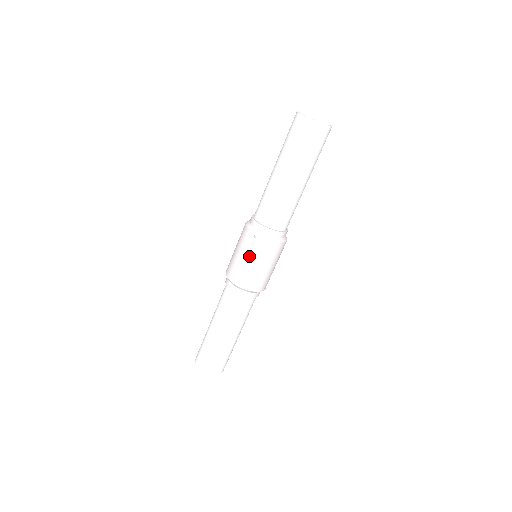
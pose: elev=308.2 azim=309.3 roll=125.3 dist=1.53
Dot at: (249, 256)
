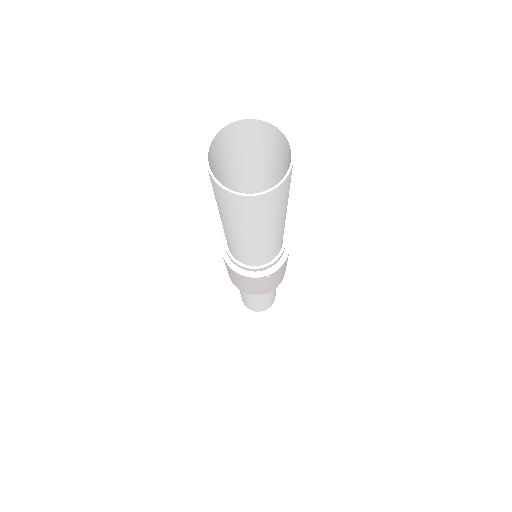
Dot at: (272, 282)
